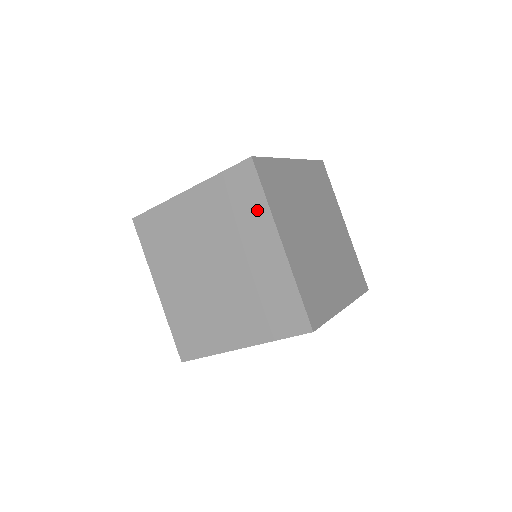
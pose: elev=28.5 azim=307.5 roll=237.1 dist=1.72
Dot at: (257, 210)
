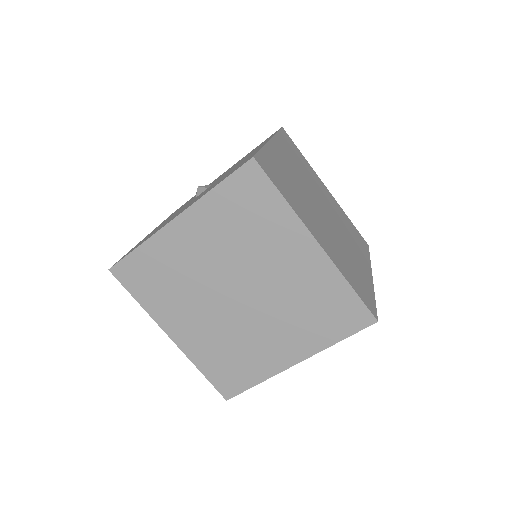
Dot at: (277, 216)
